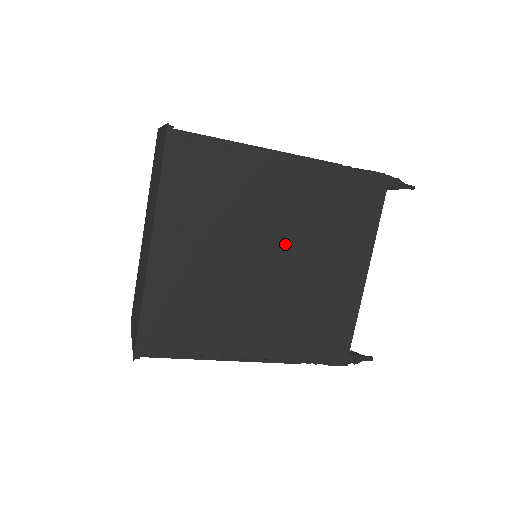
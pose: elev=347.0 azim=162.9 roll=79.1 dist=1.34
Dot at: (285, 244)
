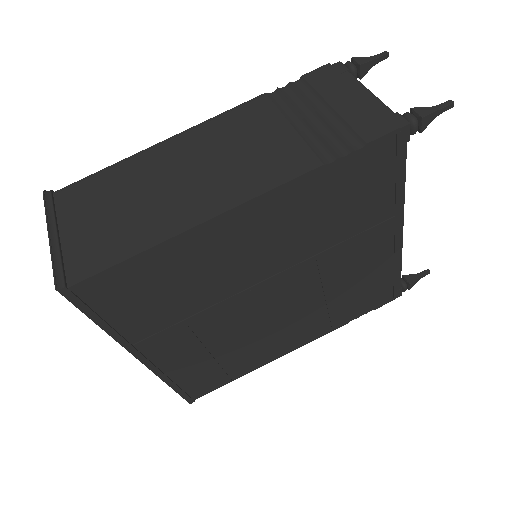
Dot at: (285, 273)
